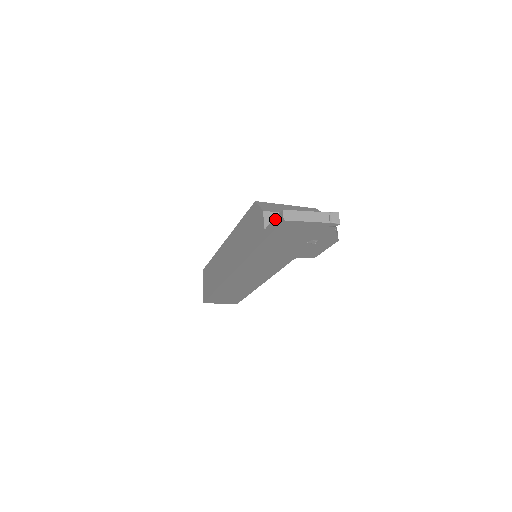
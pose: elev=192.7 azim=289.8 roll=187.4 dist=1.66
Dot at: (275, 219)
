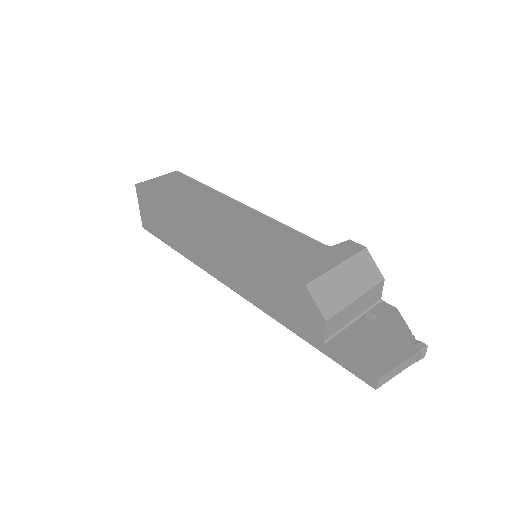
Dot at: (356, 367)
